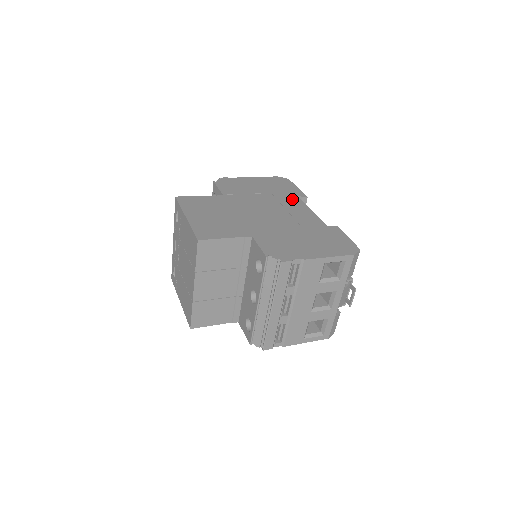
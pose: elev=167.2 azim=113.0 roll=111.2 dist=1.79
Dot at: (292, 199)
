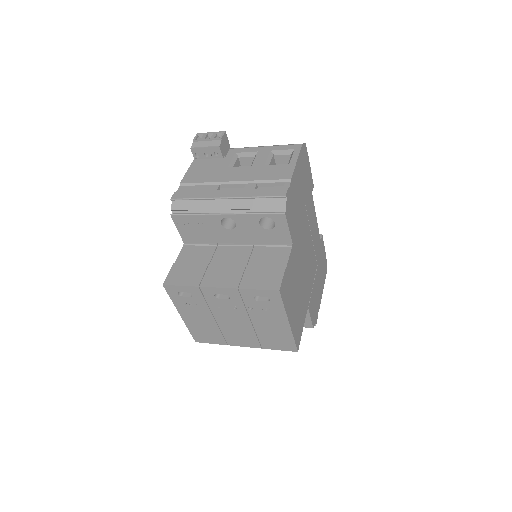
Dot at: (311, 204)
